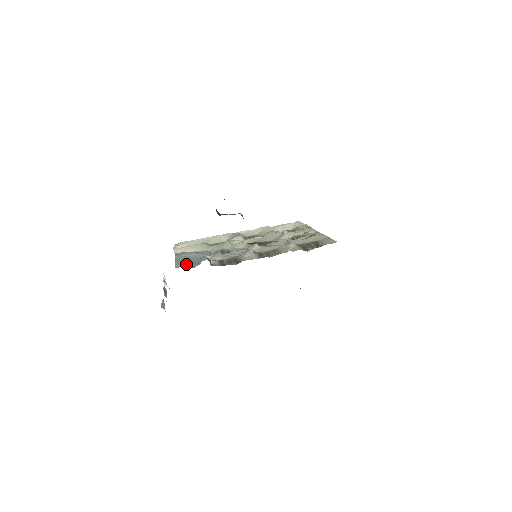
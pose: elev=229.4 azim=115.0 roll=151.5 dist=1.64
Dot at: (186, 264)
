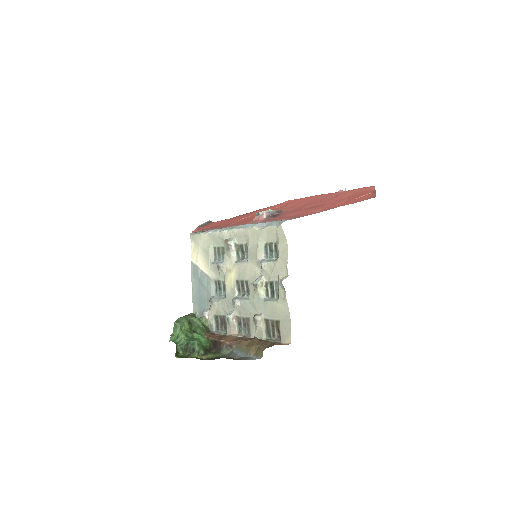
Dot at: (198, 306)
